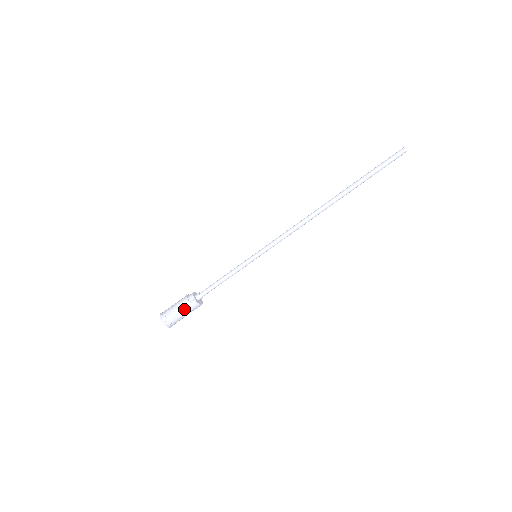
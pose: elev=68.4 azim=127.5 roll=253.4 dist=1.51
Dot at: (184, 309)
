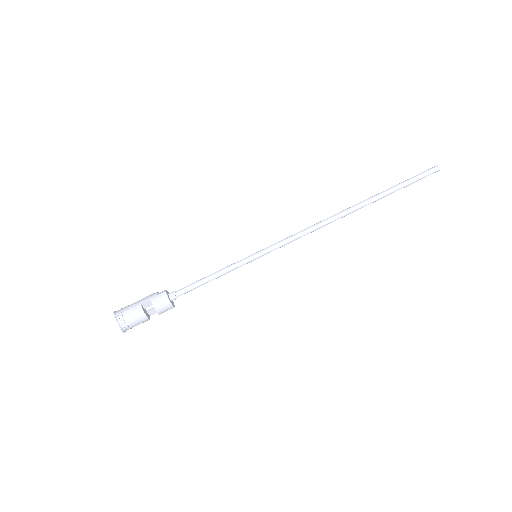
Dot at: (148, 314)
